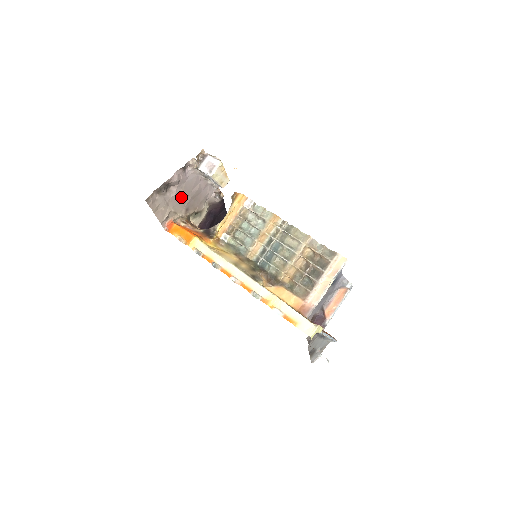
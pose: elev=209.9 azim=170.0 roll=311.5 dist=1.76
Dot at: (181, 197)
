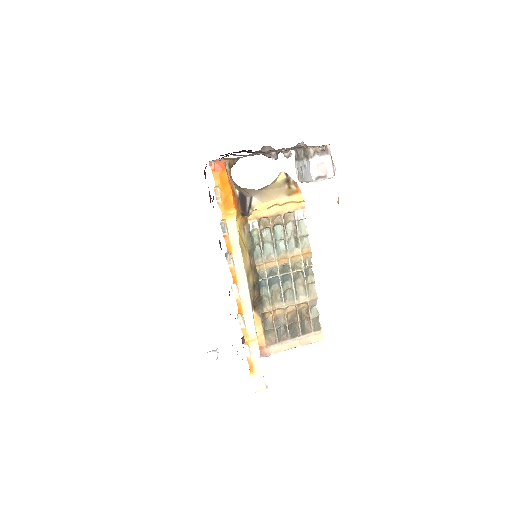
Dot at: occluded
